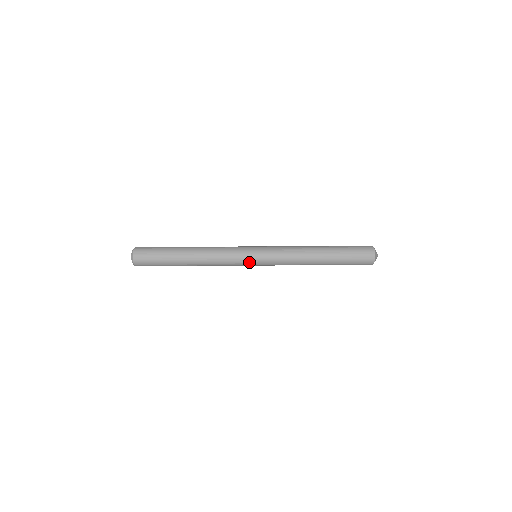
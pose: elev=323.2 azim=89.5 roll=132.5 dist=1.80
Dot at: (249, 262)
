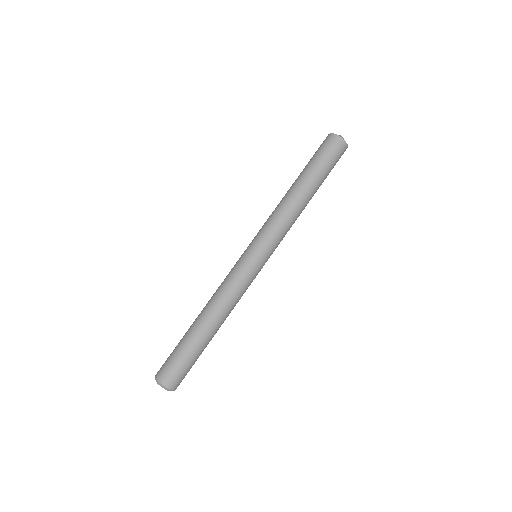
Dot at: (260, 270)
